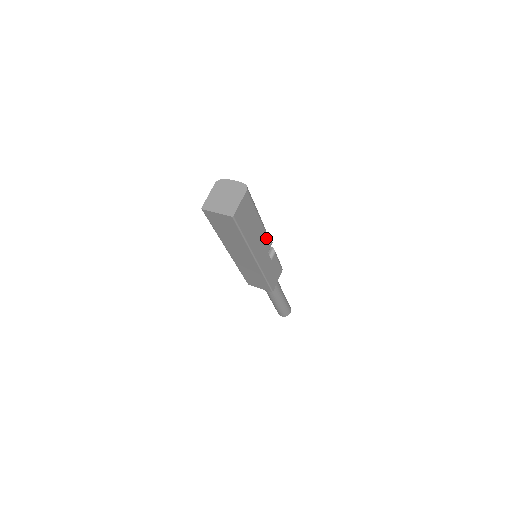
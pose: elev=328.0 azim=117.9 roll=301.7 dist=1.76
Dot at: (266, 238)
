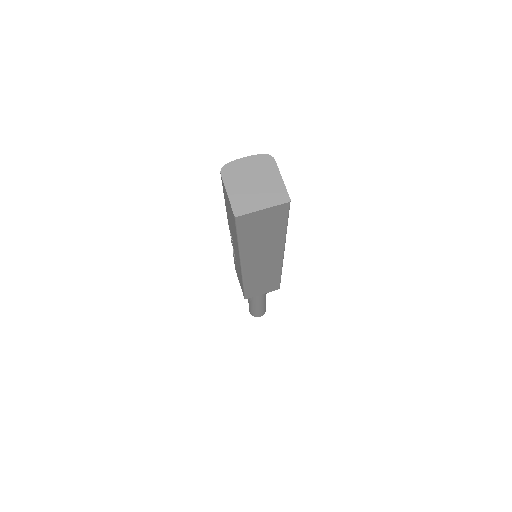
Dot at: occluded
